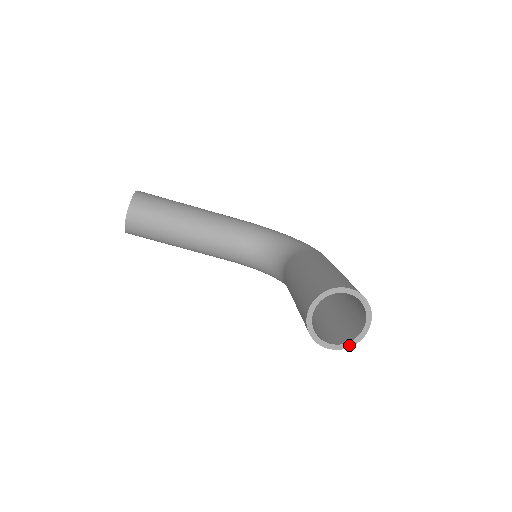
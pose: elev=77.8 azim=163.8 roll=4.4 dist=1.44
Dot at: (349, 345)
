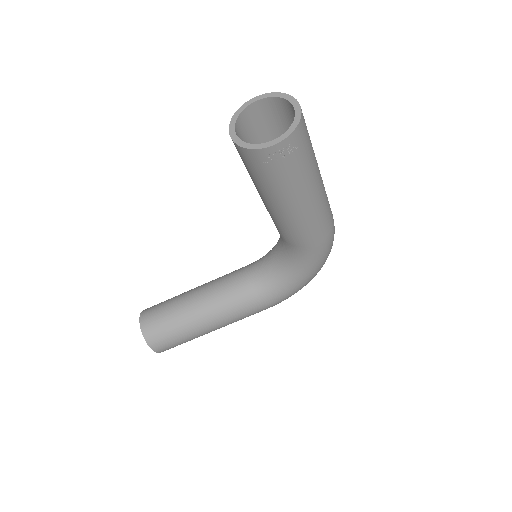
Dot at: (292, 128)
